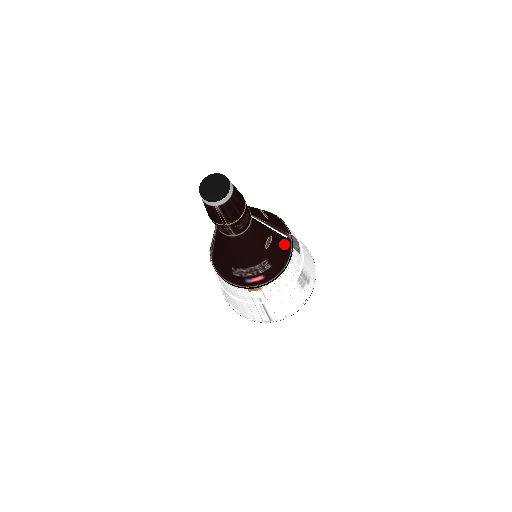
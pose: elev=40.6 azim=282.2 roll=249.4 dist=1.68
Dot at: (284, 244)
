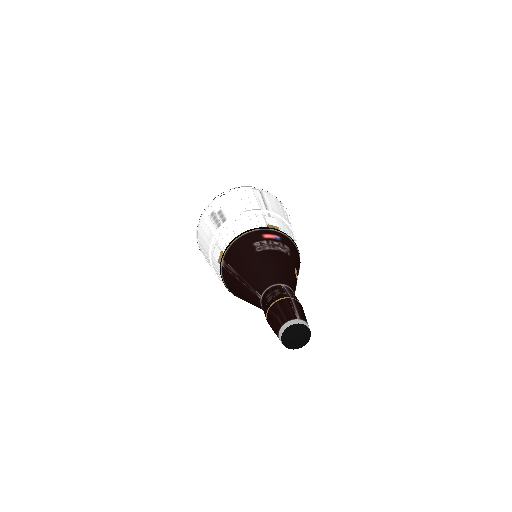
Dot at: occluded
